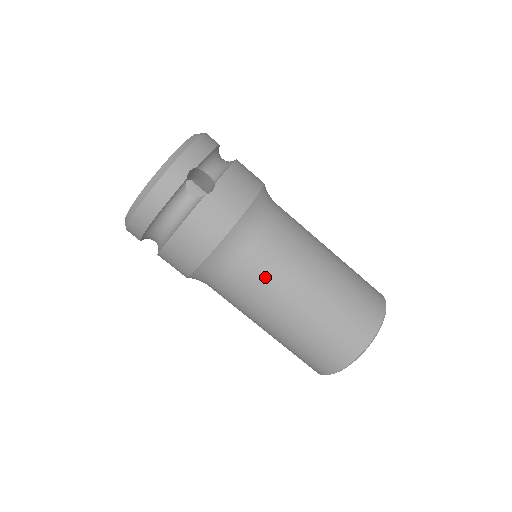
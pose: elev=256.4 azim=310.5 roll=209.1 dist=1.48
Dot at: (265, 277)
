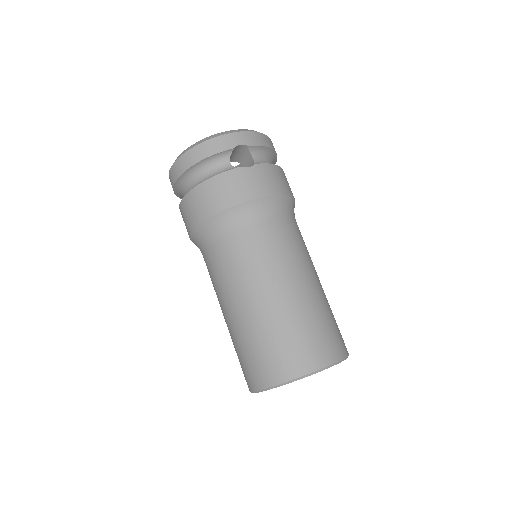
Dot at: (251, 258)
